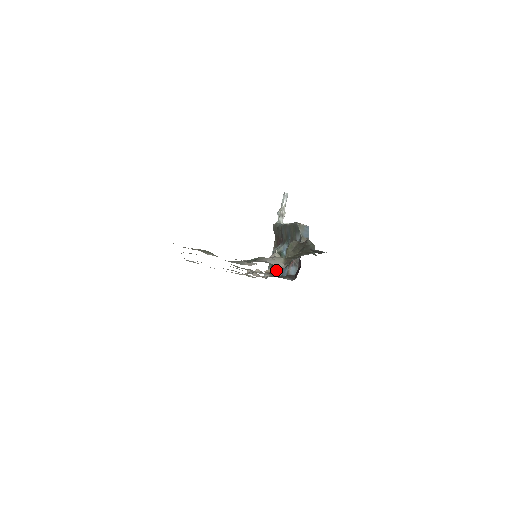
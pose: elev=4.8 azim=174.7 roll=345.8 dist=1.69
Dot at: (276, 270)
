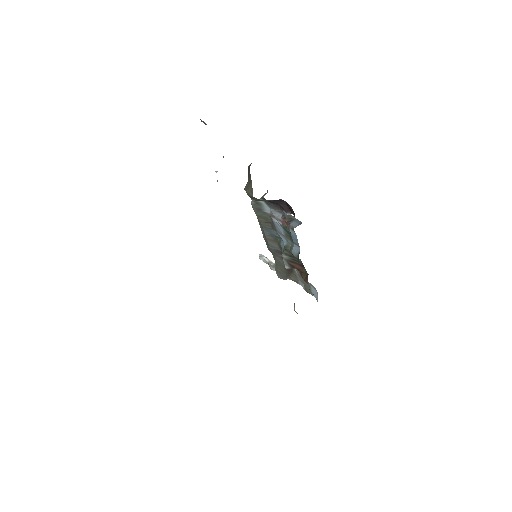
Dot at: (295, 257)
